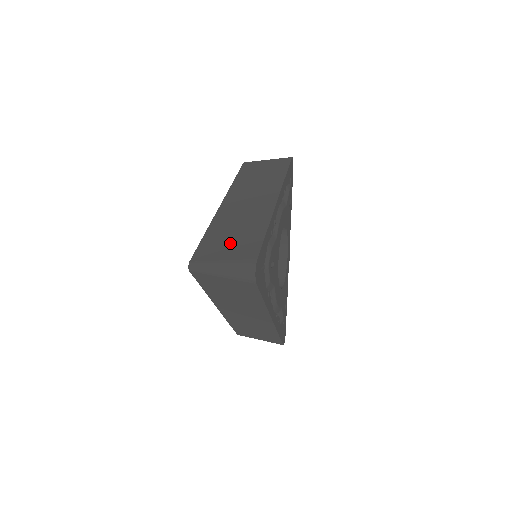
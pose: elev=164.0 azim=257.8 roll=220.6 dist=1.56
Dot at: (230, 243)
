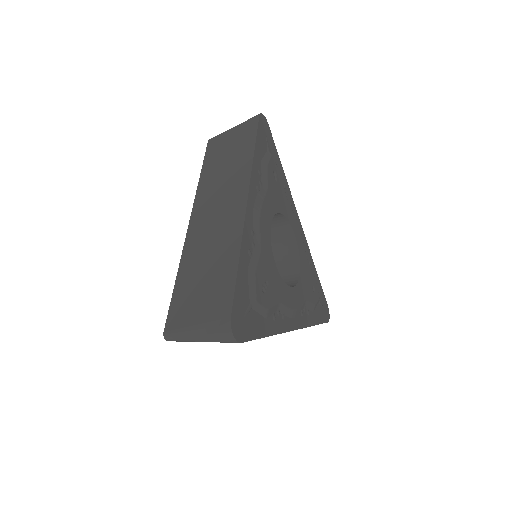
Dot at: (201, 293)
